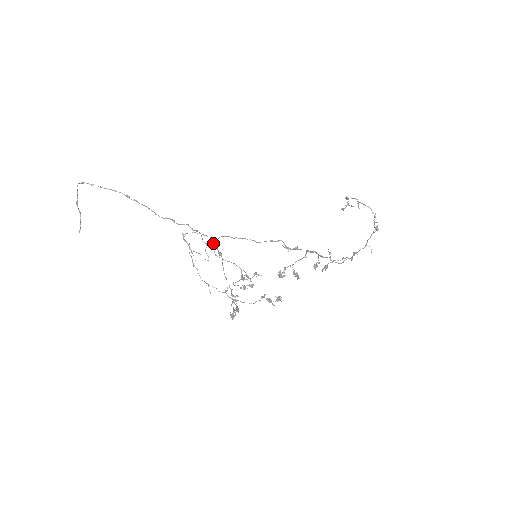
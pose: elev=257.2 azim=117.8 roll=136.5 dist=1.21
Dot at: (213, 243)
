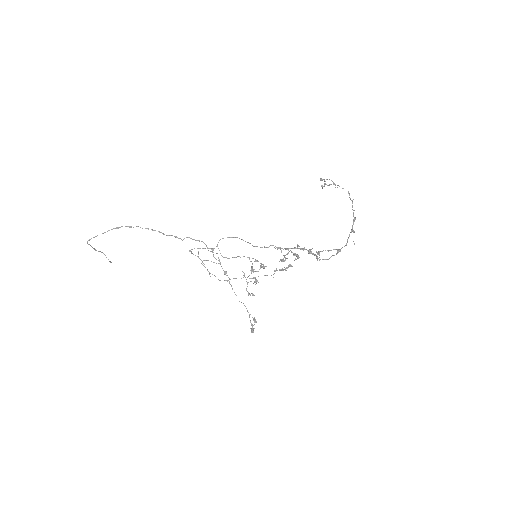
Dot at: occluded
